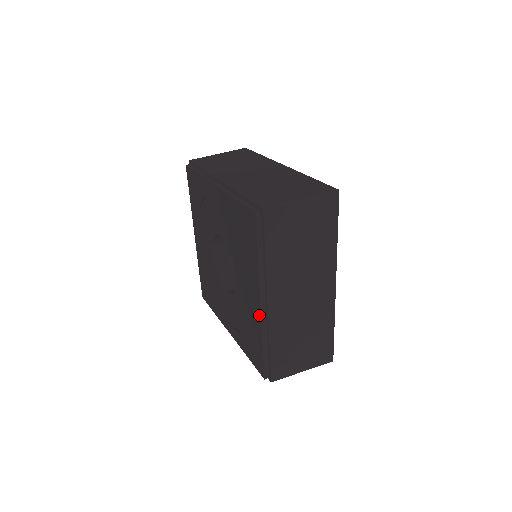
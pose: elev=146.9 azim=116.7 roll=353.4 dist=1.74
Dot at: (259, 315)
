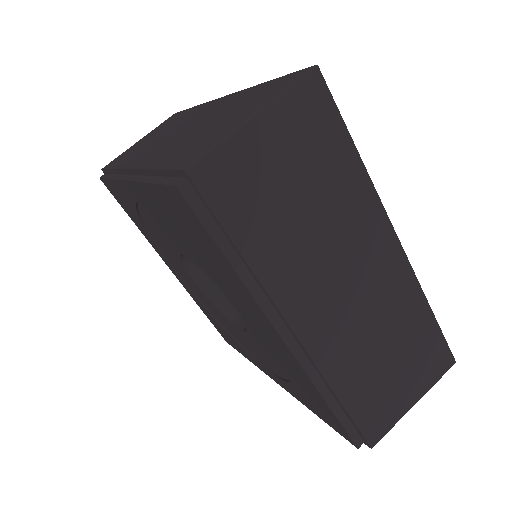
Dot at: (265, 373)
